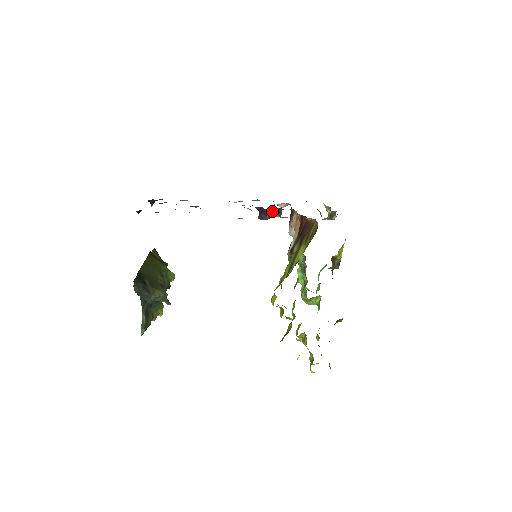
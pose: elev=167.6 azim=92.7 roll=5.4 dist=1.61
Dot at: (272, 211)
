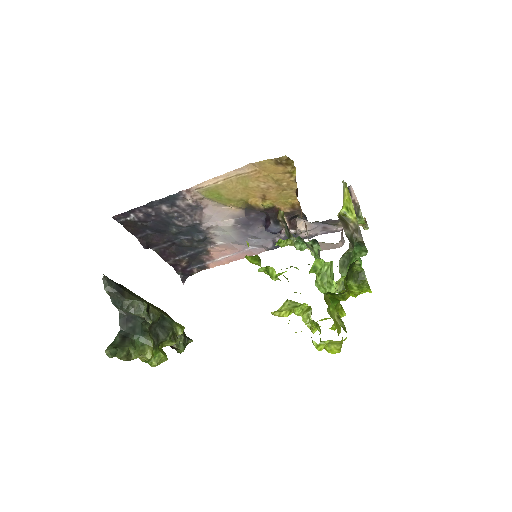
Dot at: (274, 212)
